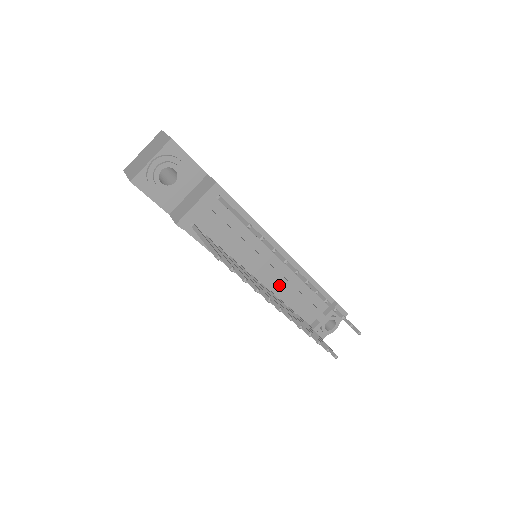
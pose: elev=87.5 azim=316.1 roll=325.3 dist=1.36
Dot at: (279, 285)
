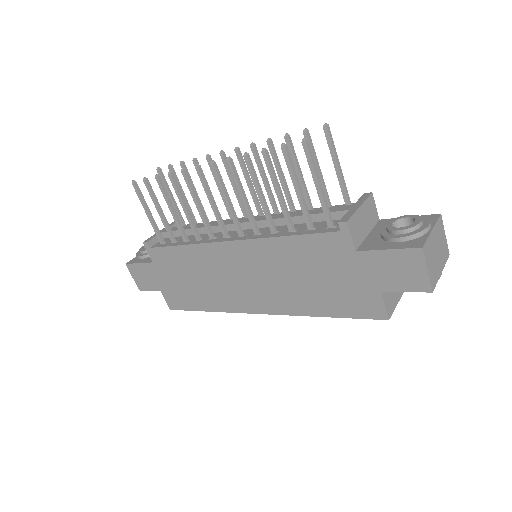
Dot at: (259, 221)
